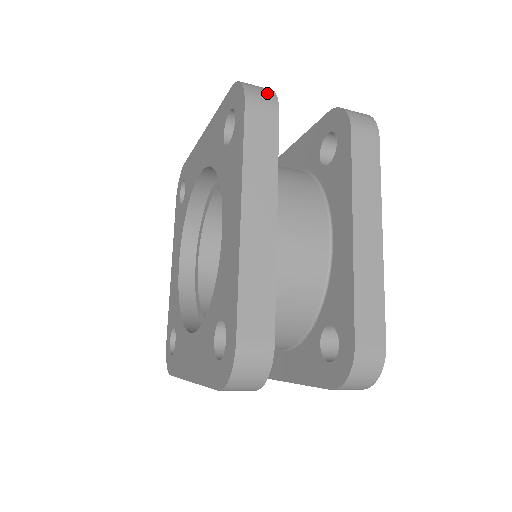
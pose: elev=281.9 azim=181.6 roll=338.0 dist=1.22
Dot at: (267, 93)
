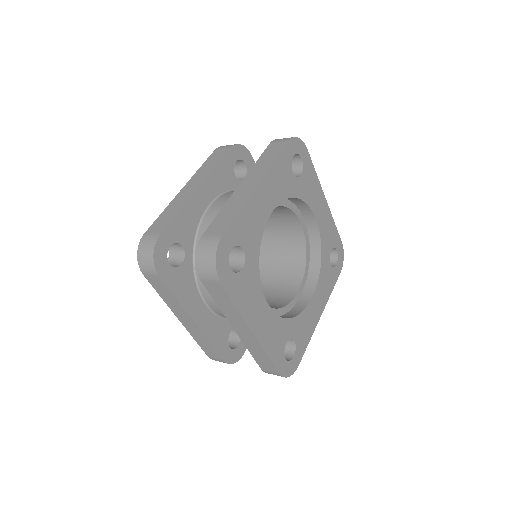
Dot at: occluded
